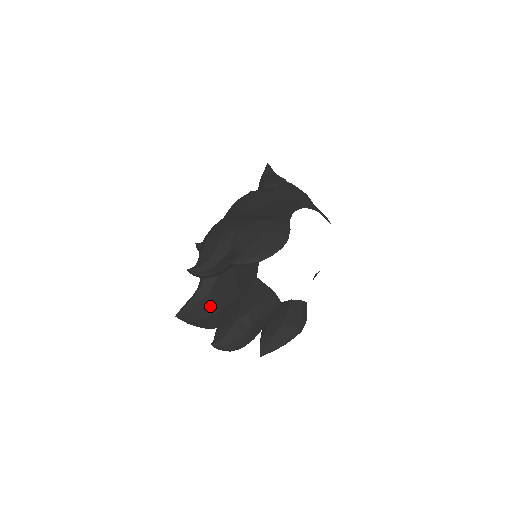
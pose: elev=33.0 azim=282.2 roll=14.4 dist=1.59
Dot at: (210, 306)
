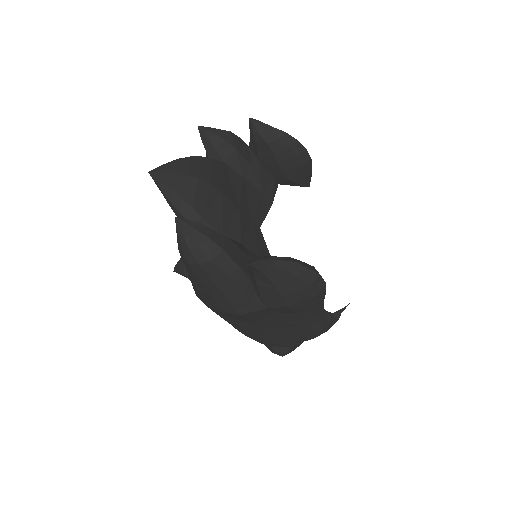
Dot at: (203, 170)
